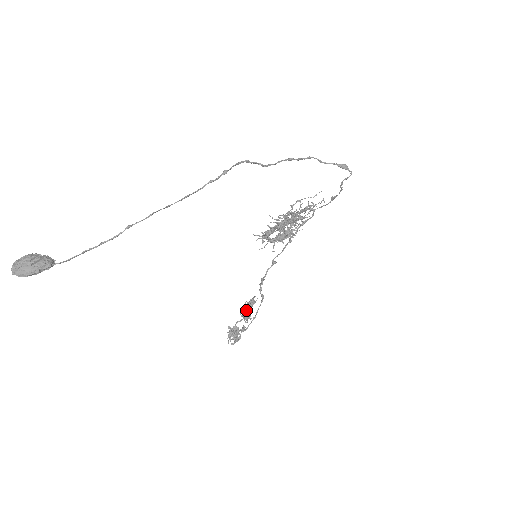
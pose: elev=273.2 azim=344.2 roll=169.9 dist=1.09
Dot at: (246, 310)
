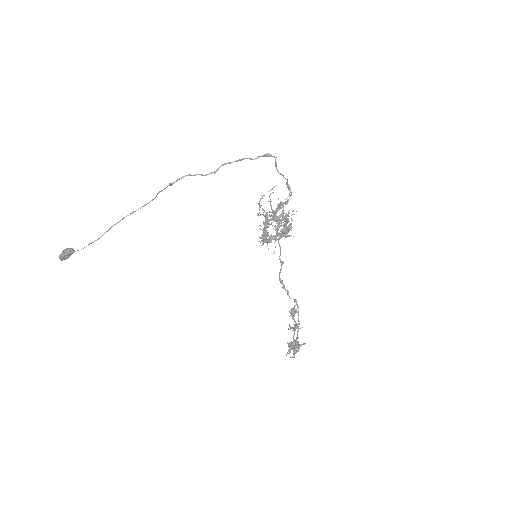
Dot at: (294, 320)
